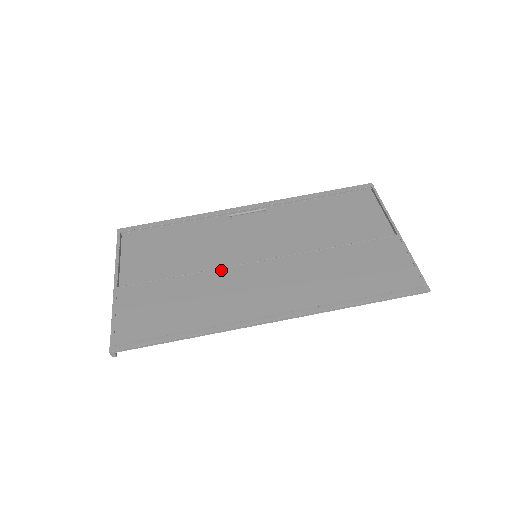
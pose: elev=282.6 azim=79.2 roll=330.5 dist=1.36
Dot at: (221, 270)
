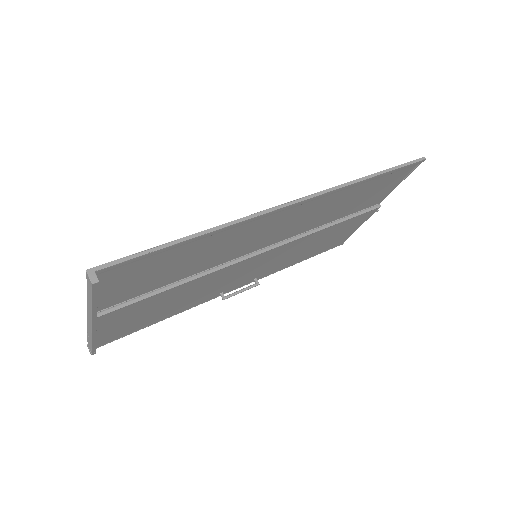
Dot at: (221, 261)
